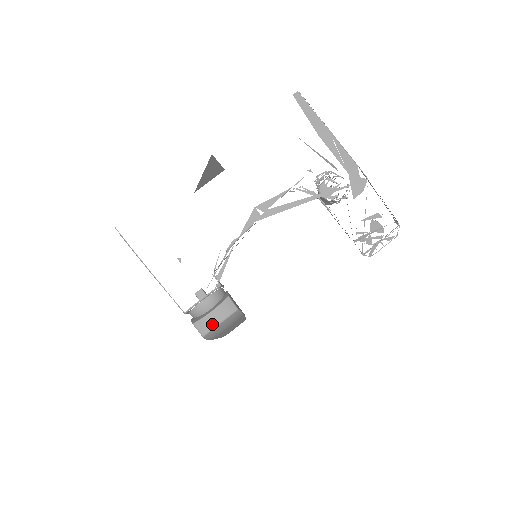
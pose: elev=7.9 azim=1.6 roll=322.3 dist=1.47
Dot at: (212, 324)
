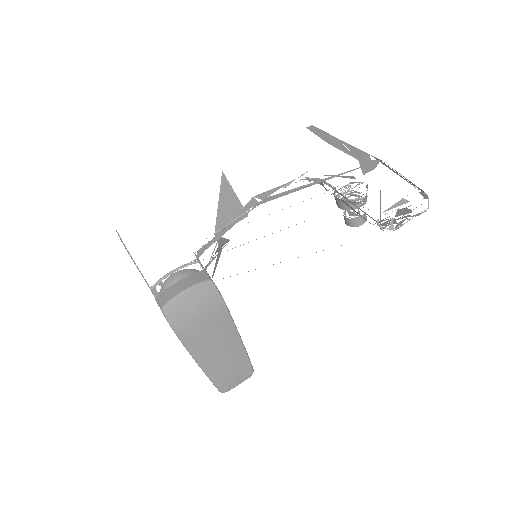
Dot at: (175, 292)
